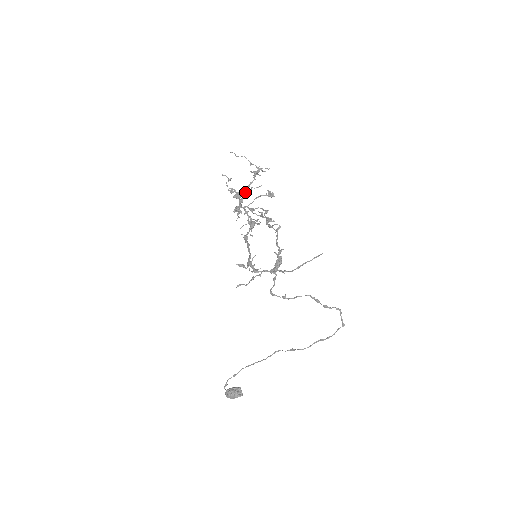
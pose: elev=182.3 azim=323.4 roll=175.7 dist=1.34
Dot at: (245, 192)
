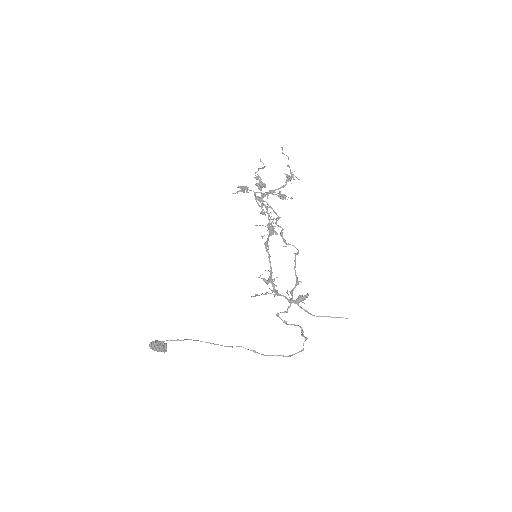
Dot at: (273, 191)
